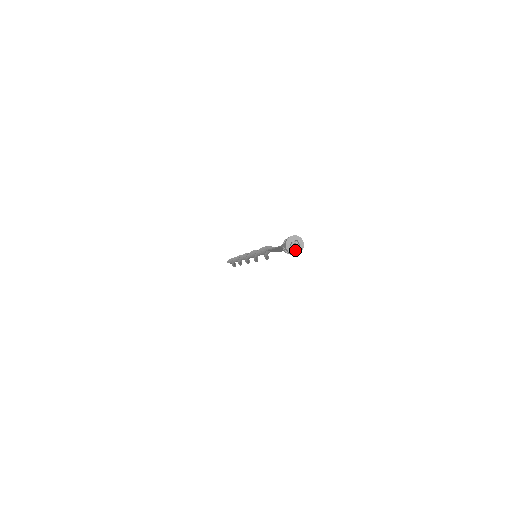
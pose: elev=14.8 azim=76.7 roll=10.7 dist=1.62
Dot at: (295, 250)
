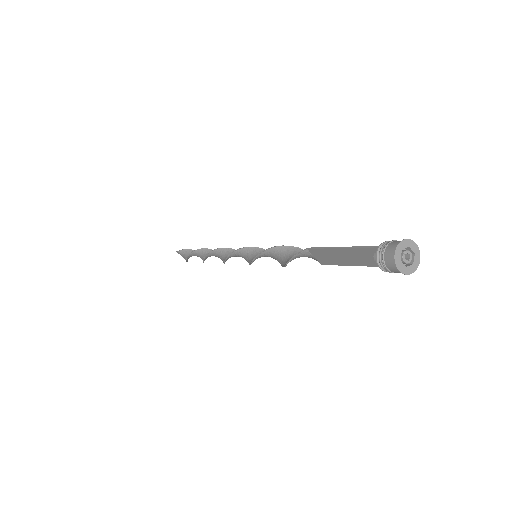
Dot at: (403, 264)
